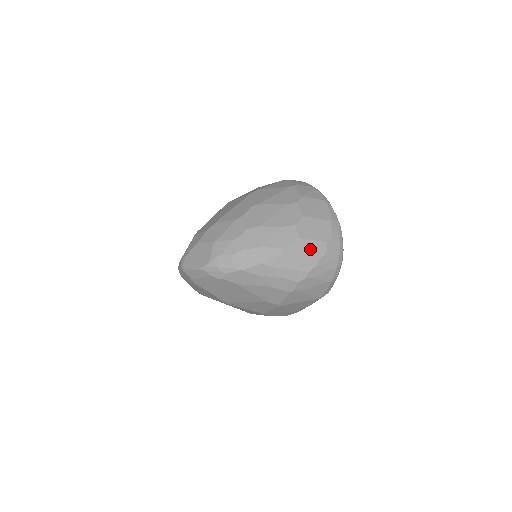
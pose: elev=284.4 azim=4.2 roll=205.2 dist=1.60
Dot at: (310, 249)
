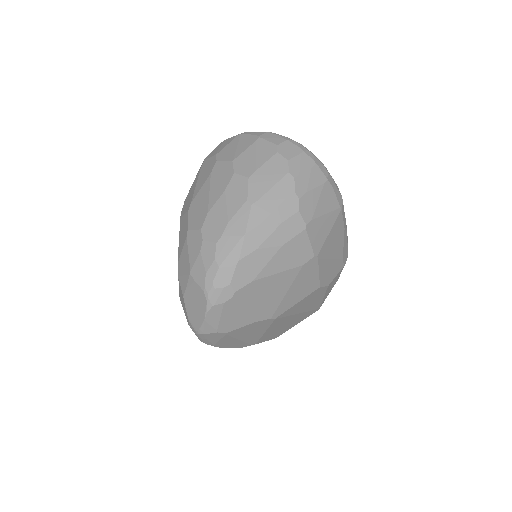
Dot at: (270, 173)
